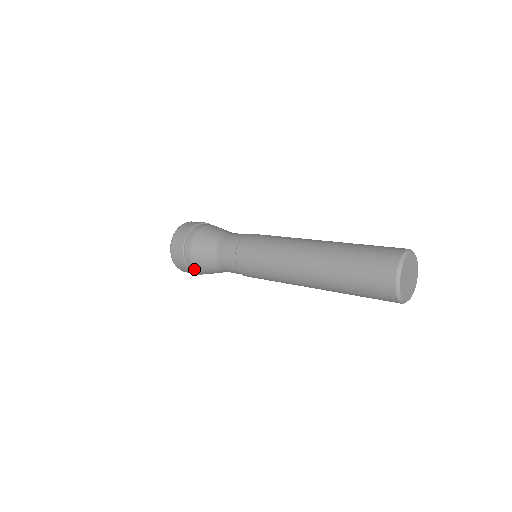
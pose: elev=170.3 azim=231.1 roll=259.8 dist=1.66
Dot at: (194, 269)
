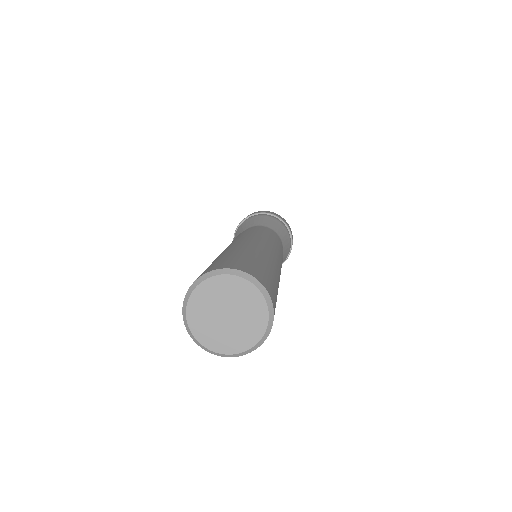
Dot at: occluded
